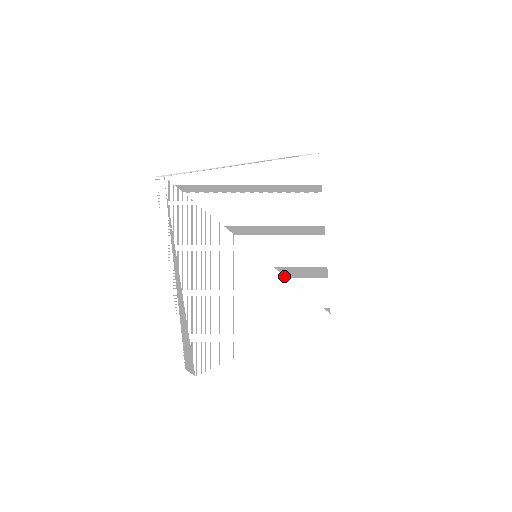
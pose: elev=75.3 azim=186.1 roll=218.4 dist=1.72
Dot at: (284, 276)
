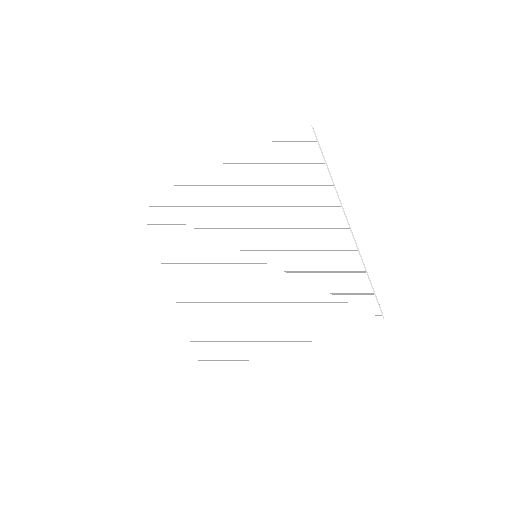
Dot at: (290, 275)
